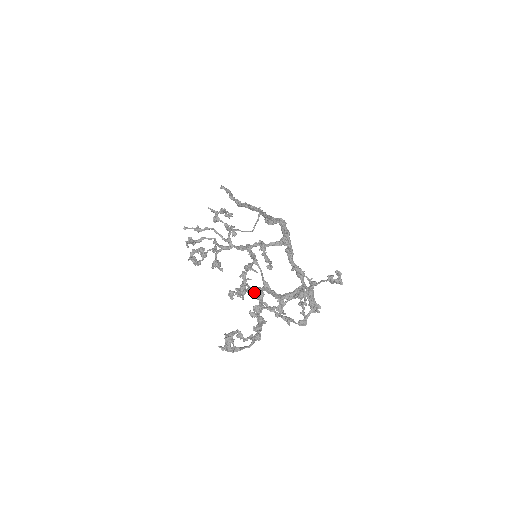
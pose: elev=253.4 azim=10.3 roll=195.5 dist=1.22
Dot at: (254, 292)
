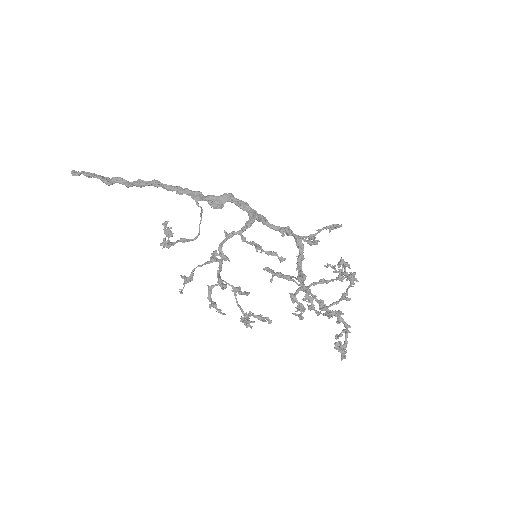
Dot at: occluded
